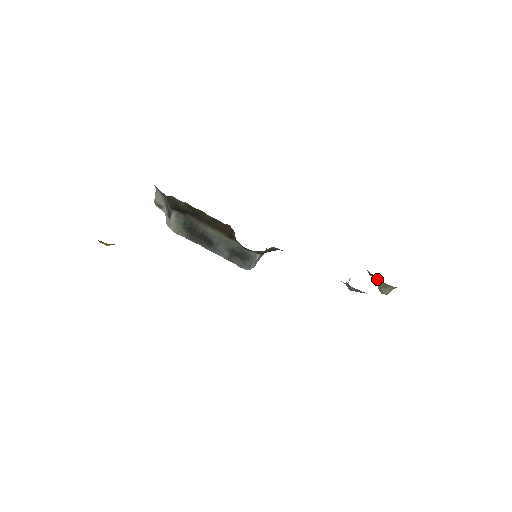
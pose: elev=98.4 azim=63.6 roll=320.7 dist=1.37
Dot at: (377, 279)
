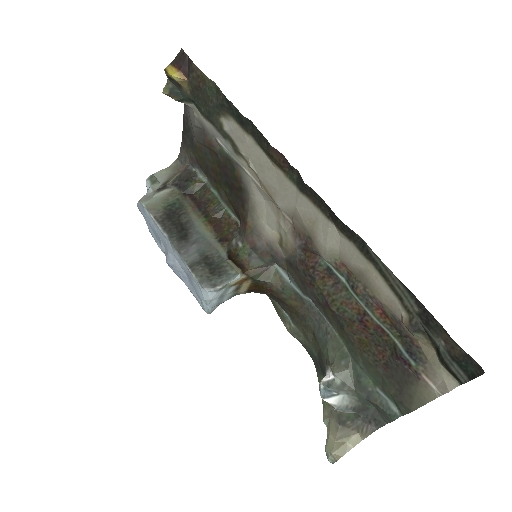
Dot at: (338, 420)
